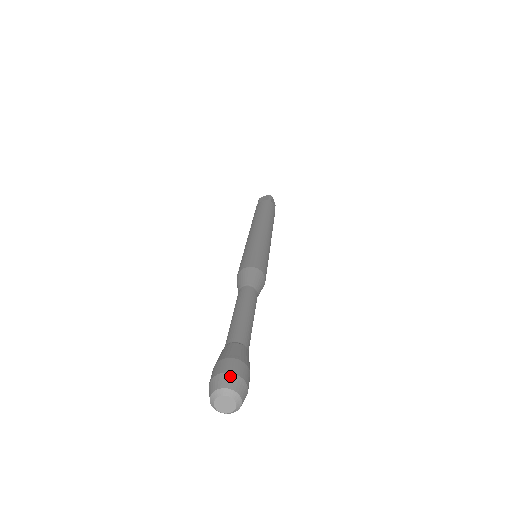
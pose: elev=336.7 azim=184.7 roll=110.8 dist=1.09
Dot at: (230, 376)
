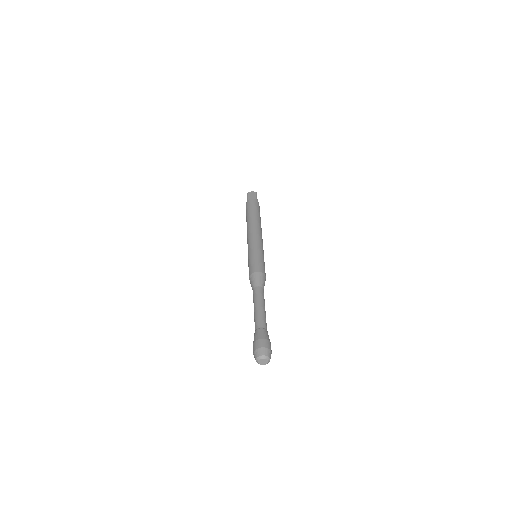
Dot at: (267, 350)
